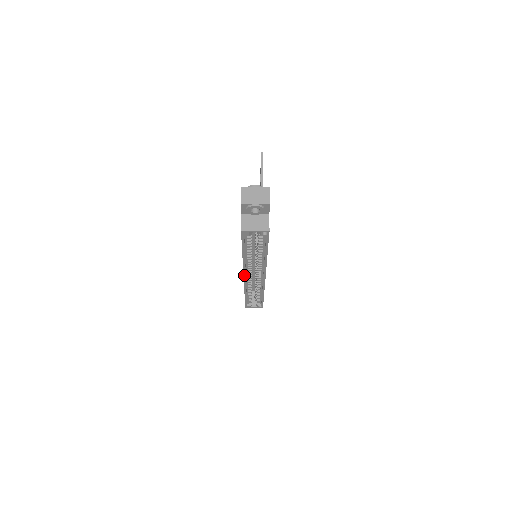
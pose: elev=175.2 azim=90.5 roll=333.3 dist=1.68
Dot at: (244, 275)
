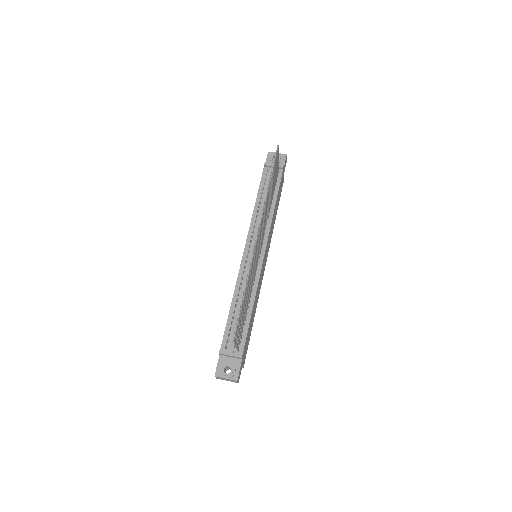
Dot at: occluded
